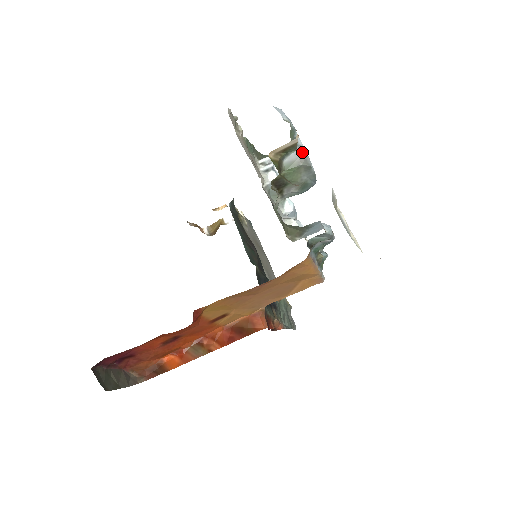
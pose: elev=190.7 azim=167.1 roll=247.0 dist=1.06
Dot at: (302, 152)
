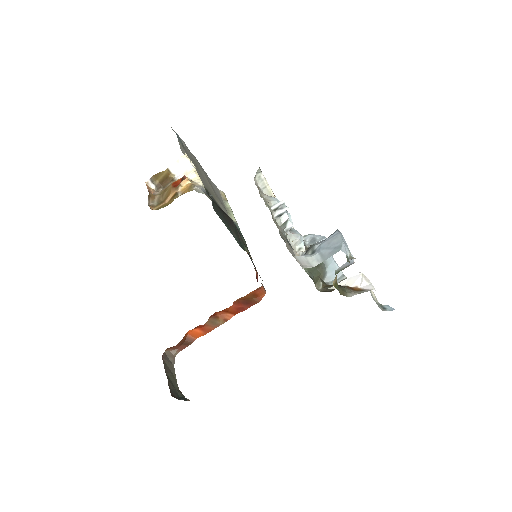
Dot at: (351, 261)
